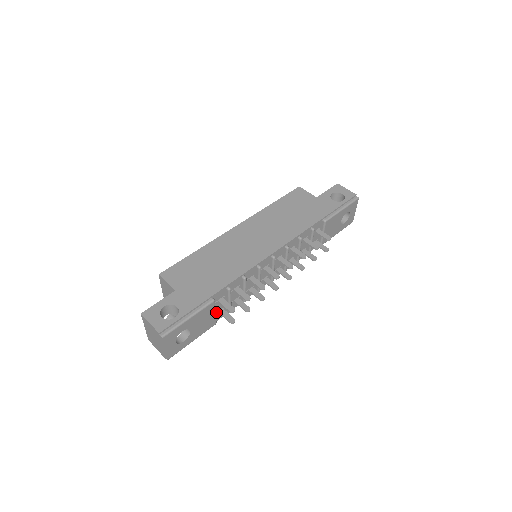
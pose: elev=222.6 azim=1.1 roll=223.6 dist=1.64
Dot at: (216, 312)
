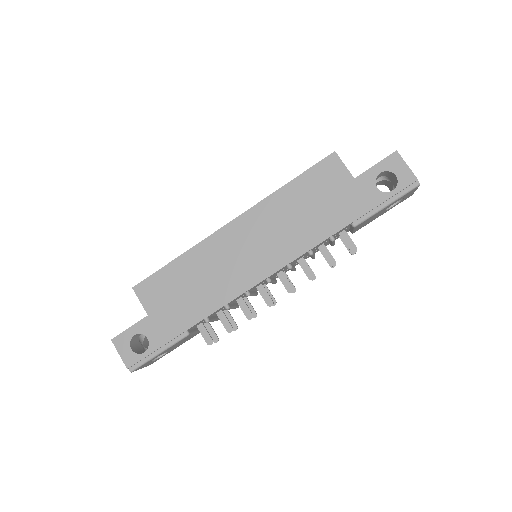
Dot at: occluded
